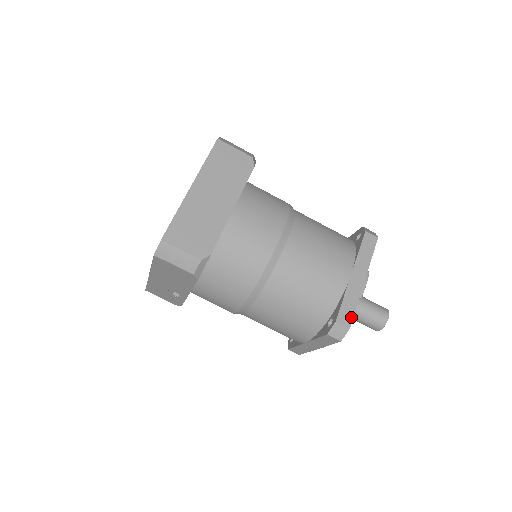
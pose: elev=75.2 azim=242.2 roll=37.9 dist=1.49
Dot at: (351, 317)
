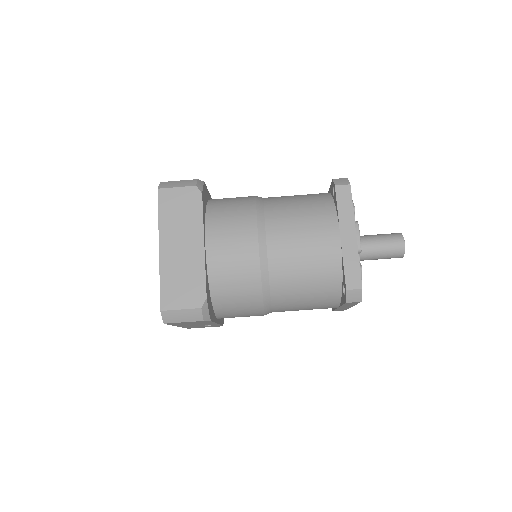
Dot at: (359, 277)
